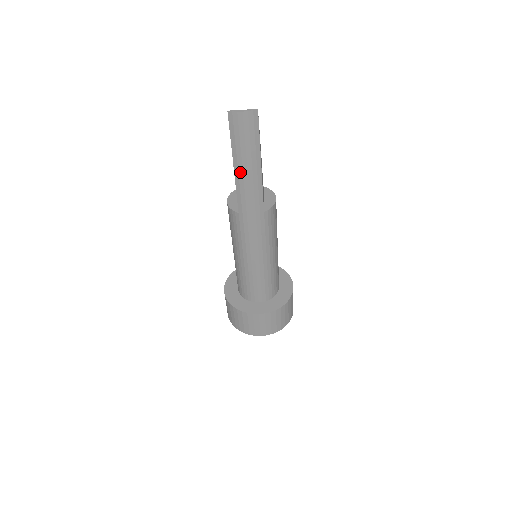
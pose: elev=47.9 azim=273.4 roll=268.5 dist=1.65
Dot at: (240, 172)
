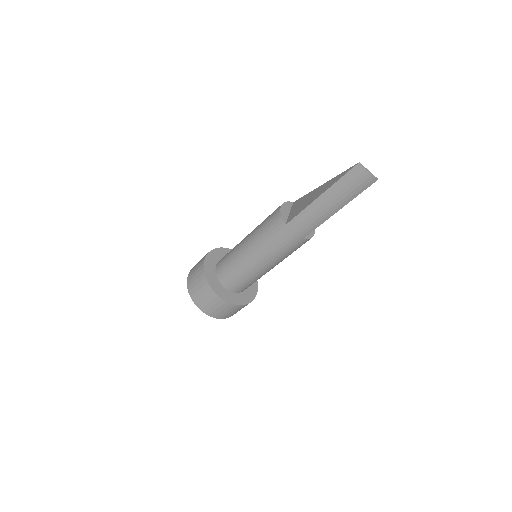
Dot at: (320, 203)
